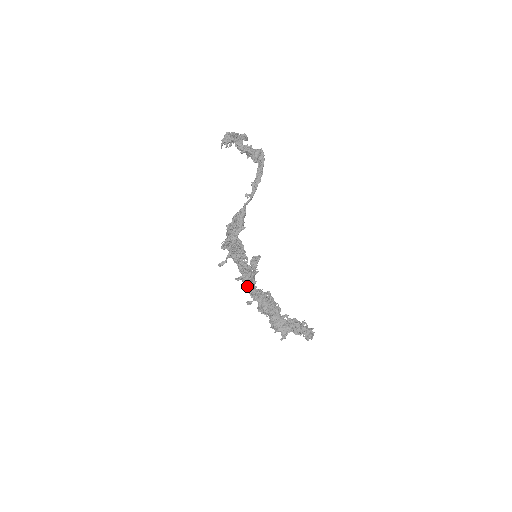
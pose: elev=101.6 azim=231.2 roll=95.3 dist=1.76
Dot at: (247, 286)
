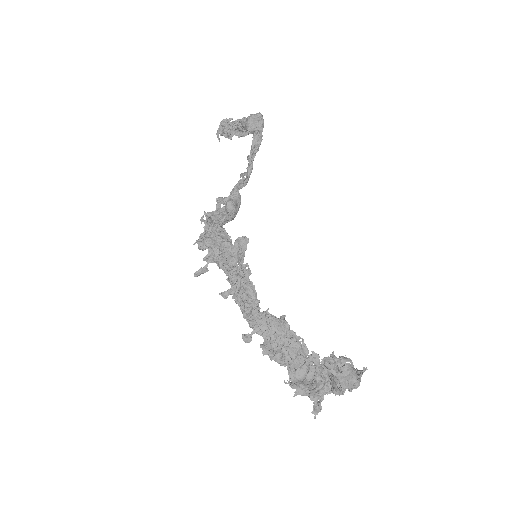
Dot at: (244, 309)
